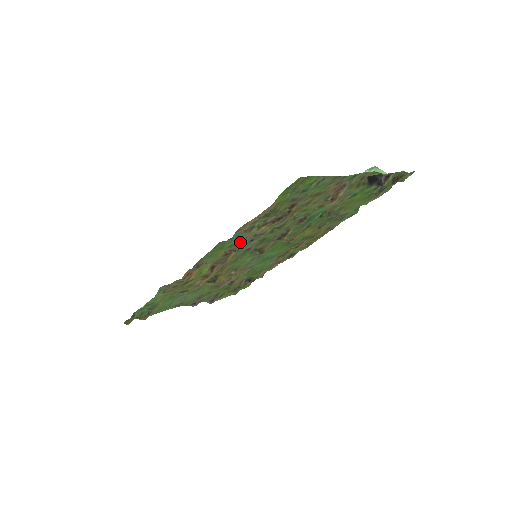
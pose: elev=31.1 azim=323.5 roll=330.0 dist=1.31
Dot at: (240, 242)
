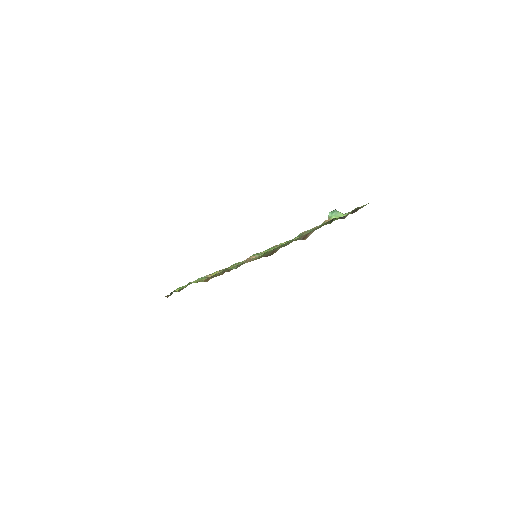
Dot at: occluded
